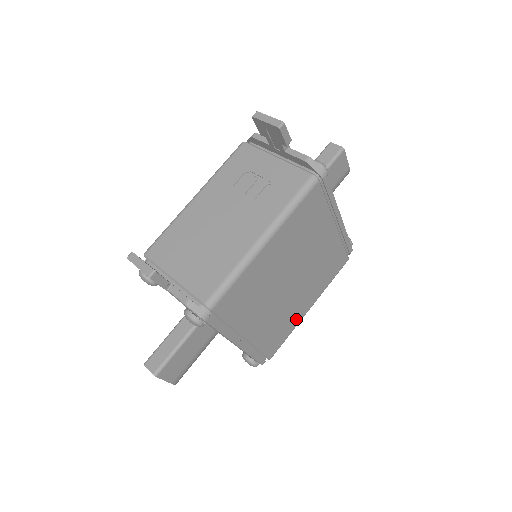
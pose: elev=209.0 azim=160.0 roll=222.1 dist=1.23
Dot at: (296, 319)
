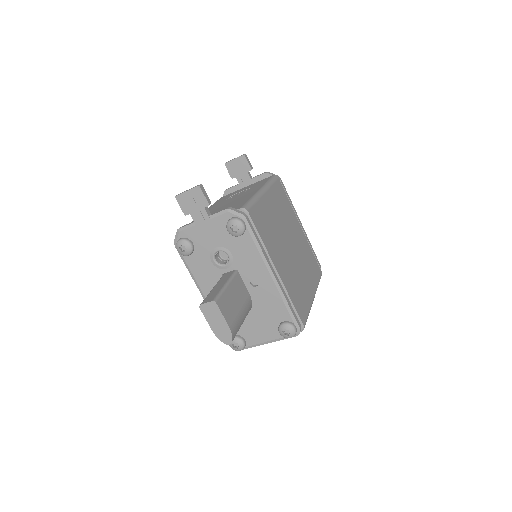
Dot at: (307, 297)
